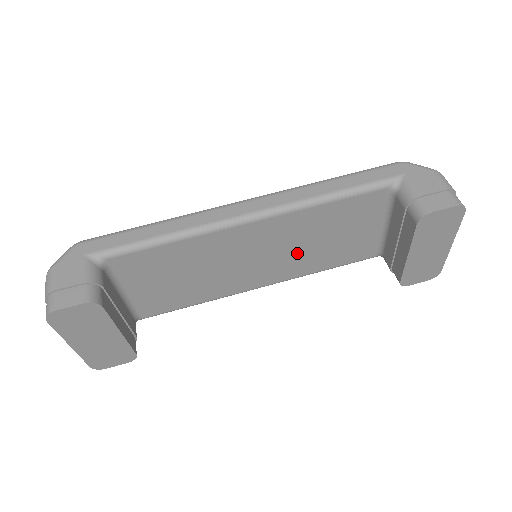
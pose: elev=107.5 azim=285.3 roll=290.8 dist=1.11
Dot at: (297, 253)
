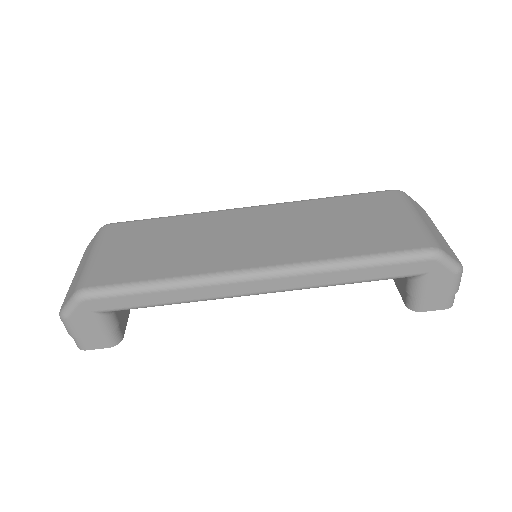
Dot at: occluded
